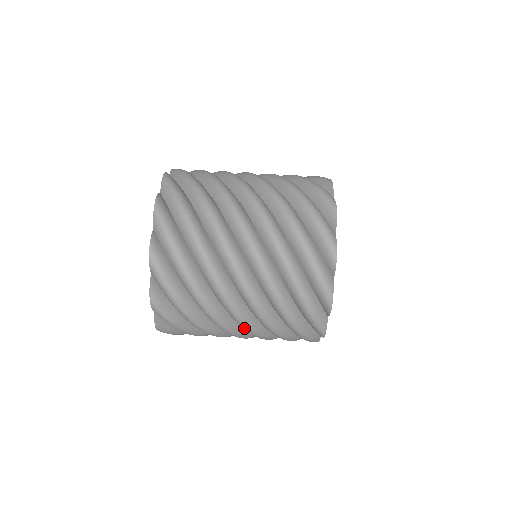
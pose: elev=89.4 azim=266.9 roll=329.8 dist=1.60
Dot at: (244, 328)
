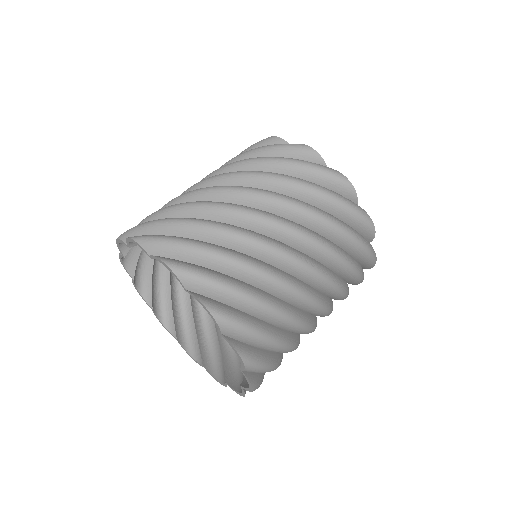
Dot at: (240, 192)
